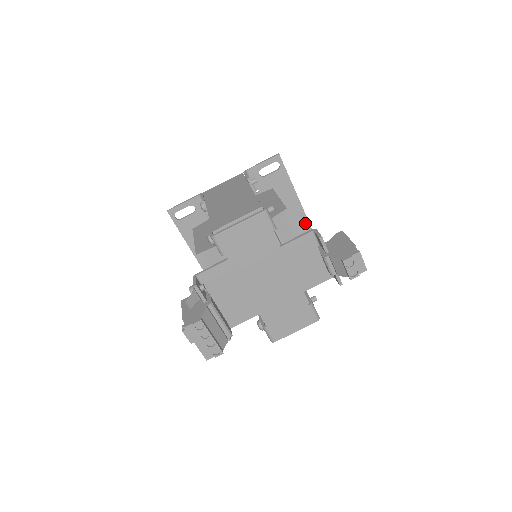
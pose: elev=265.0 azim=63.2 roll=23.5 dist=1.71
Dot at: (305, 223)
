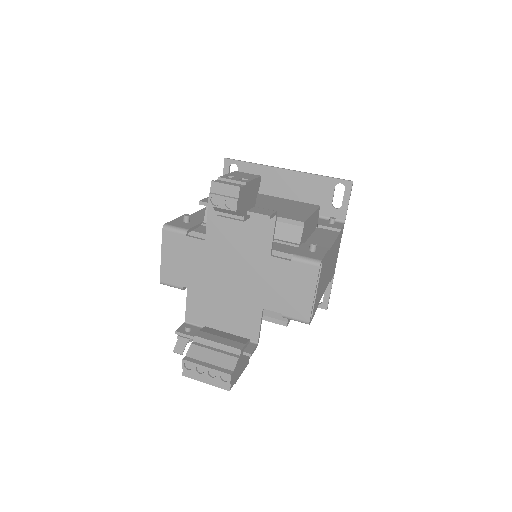
Dot at: (309, 178)
